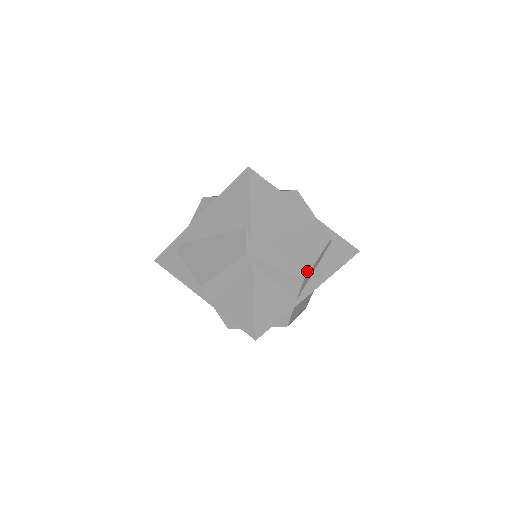
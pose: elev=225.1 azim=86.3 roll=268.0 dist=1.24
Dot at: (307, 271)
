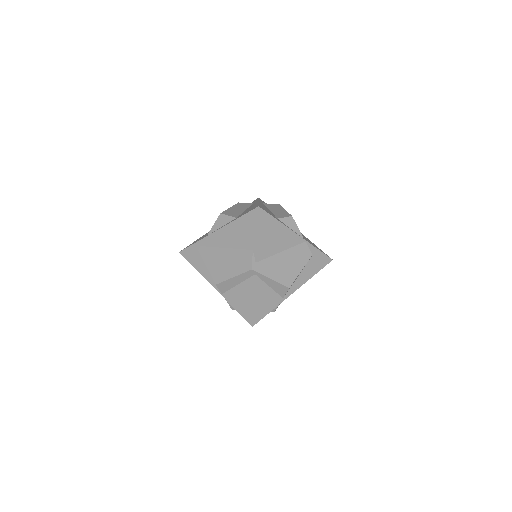
Dot at: (293, 281)
